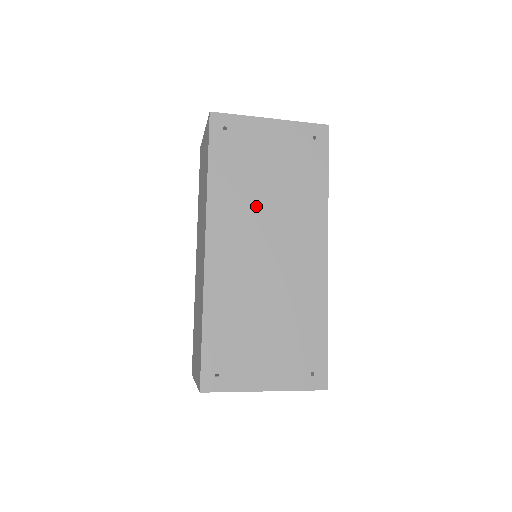
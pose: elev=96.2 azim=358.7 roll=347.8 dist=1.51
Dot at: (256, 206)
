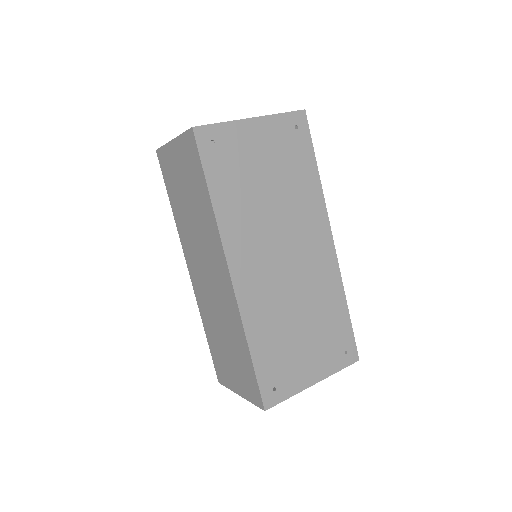
Dot at: (264, 217)
